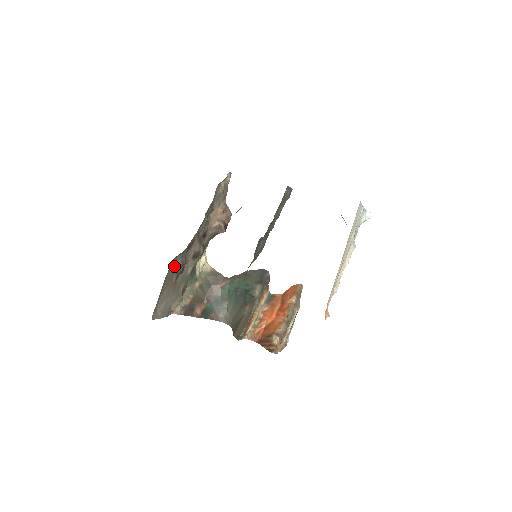
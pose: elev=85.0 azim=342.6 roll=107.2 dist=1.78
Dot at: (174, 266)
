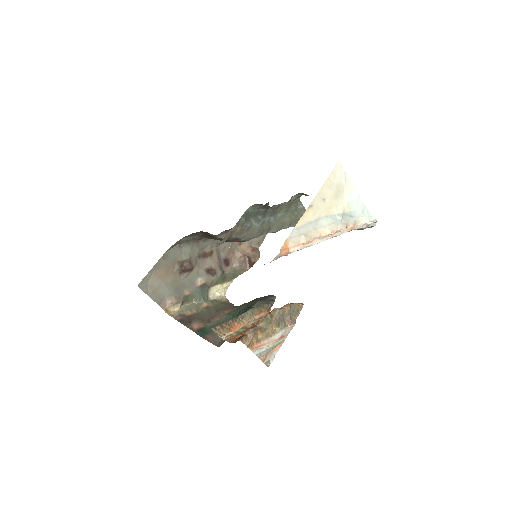
Dot at: (180, 253)
